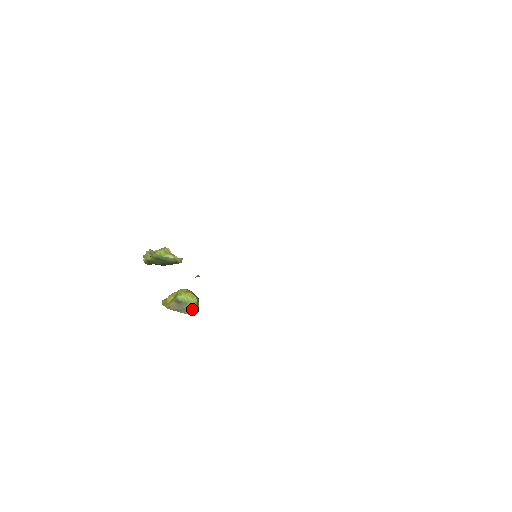
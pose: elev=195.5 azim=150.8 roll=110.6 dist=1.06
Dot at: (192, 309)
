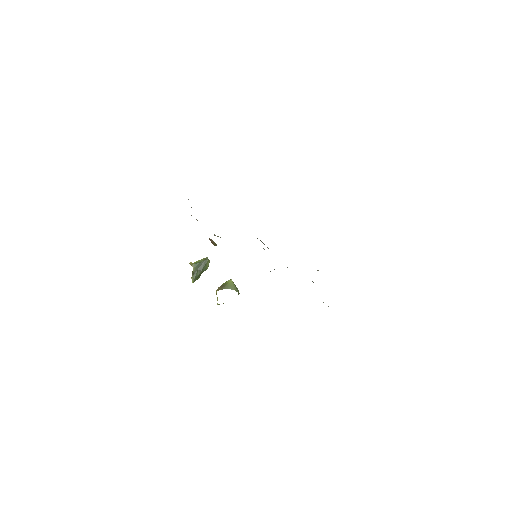
Dot at: (232, 286)
